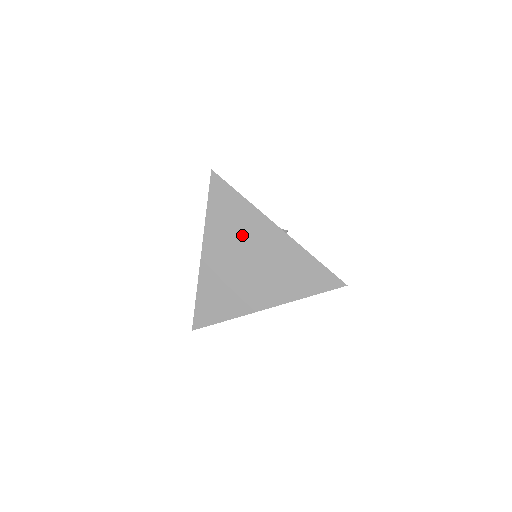
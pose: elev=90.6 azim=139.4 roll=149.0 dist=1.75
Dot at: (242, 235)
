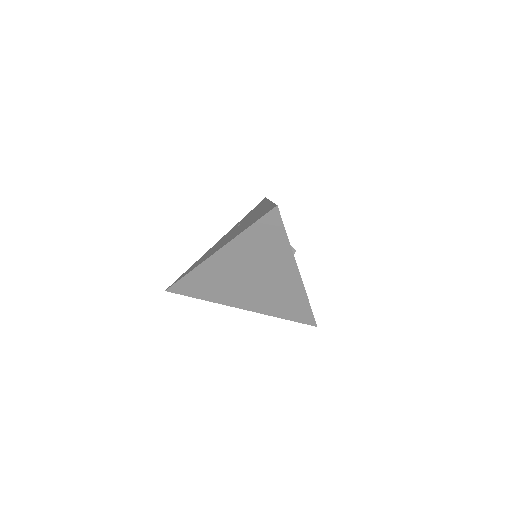
Dot at: (264, 261)
